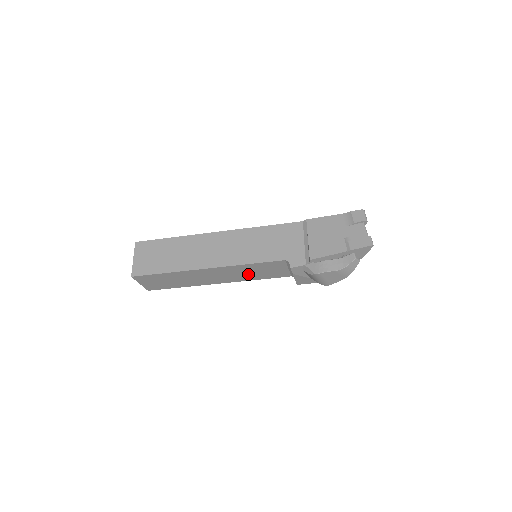
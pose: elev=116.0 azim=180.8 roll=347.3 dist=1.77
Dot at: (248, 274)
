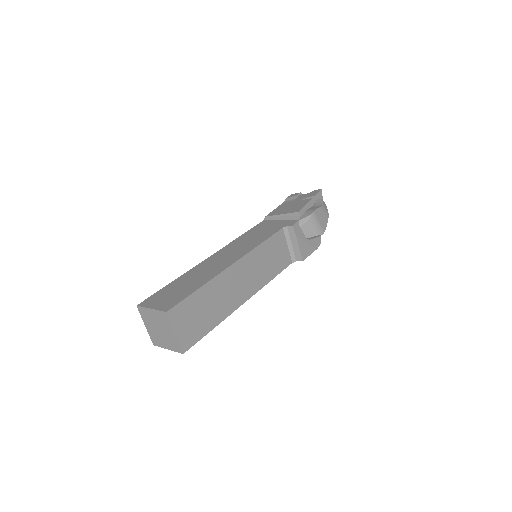
Dot at: (264, 268)
